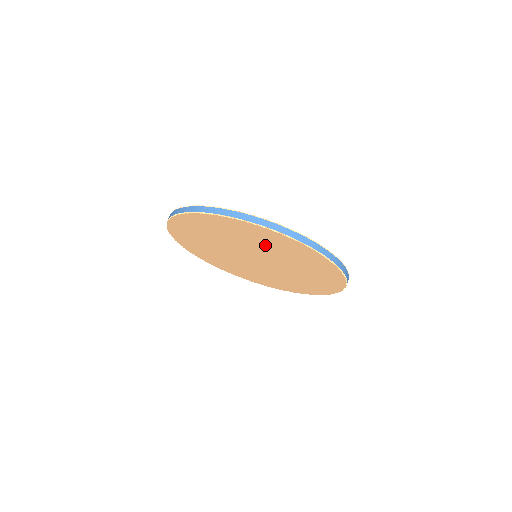
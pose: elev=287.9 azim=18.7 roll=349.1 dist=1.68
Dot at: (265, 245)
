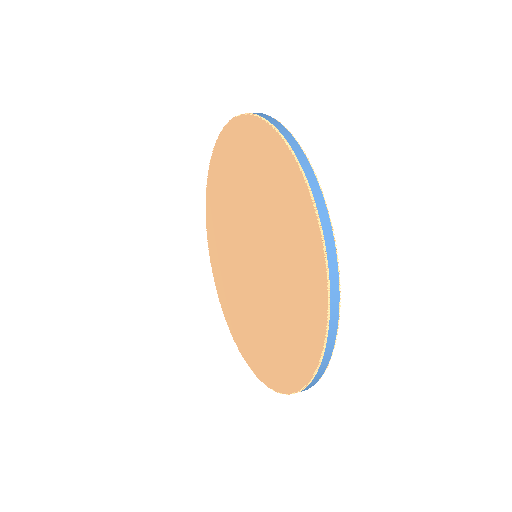
Dot at: (229, 194)
